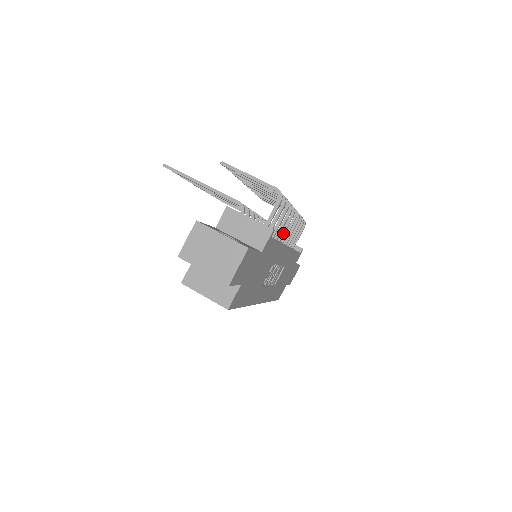
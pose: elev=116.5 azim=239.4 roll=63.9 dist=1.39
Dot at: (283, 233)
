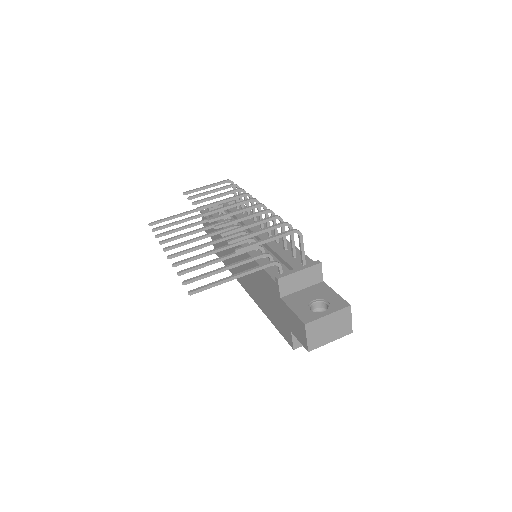
Dot at: occluded
